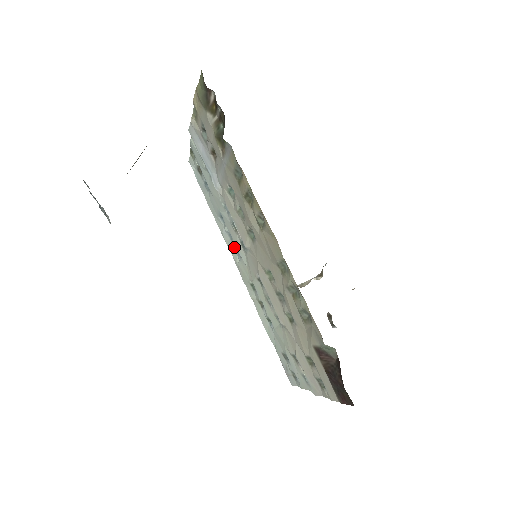
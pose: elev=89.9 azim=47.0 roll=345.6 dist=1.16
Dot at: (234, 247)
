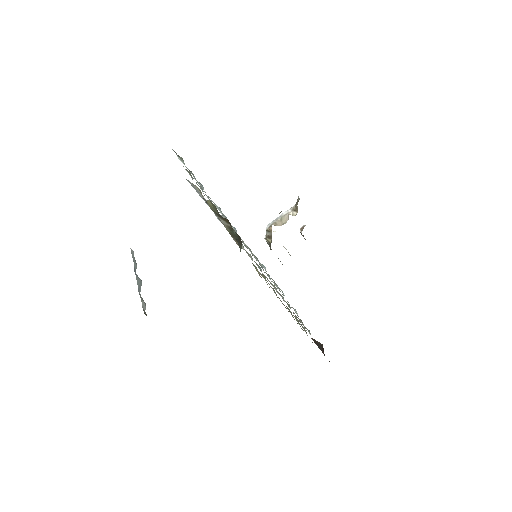
Dot at: occluded
